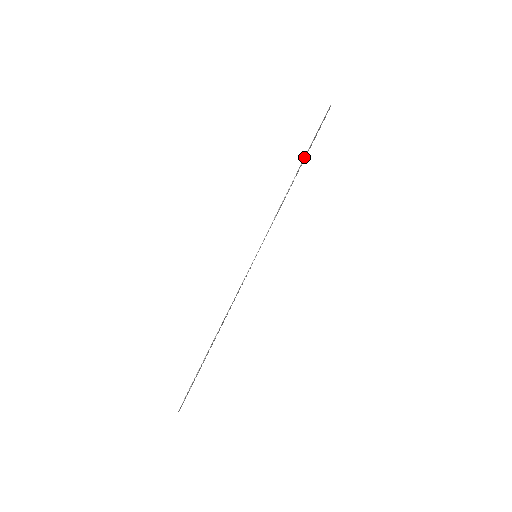
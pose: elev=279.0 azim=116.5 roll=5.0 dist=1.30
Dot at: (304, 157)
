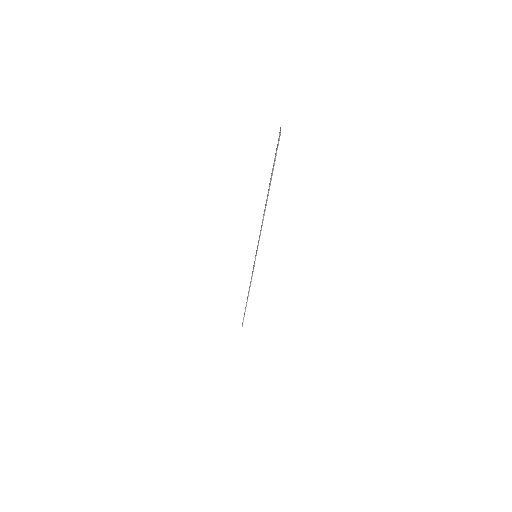
Dot at: (269, 187)
